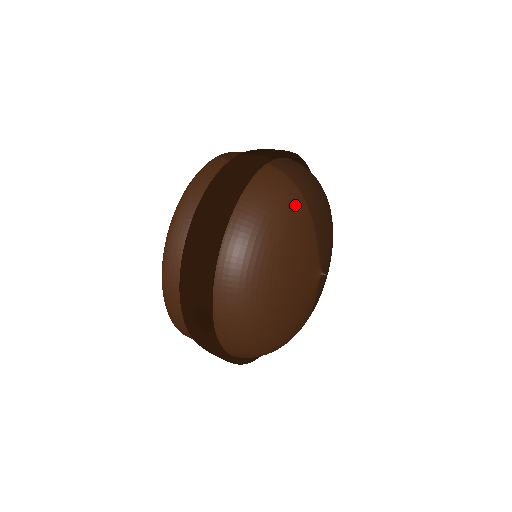
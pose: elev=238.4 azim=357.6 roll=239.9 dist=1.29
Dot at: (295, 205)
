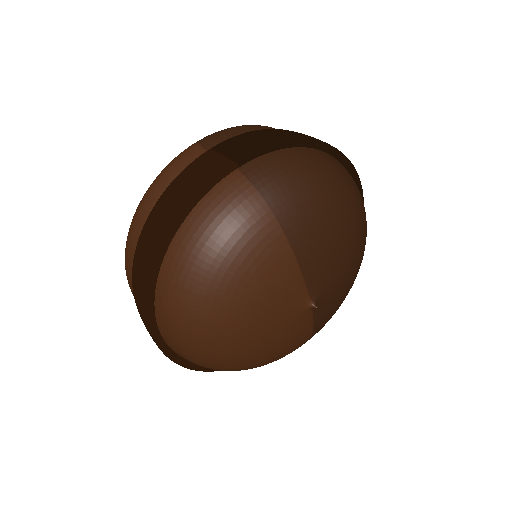
Dot at: (259, 236)
